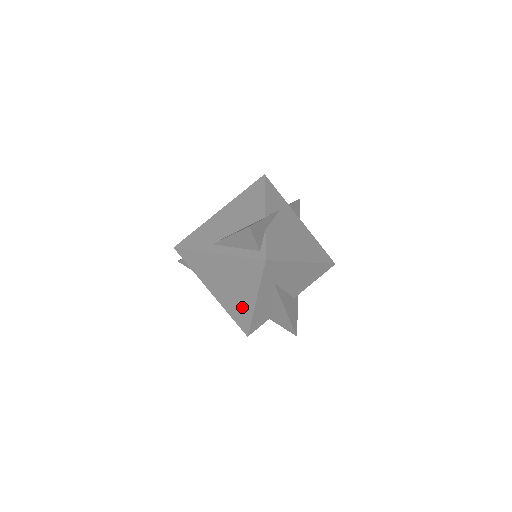
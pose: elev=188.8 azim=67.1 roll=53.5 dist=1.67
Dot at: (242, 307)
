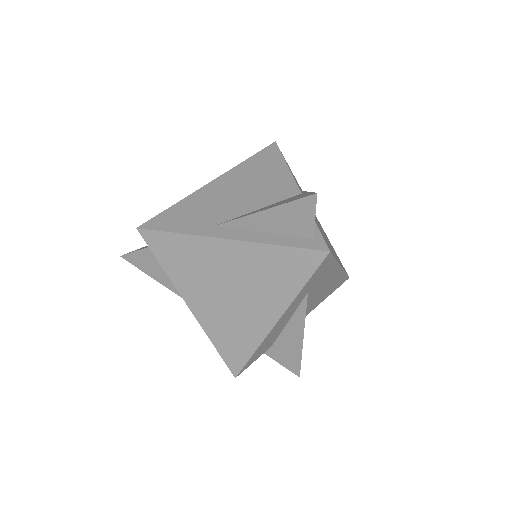
Dot at: (245, 330)
